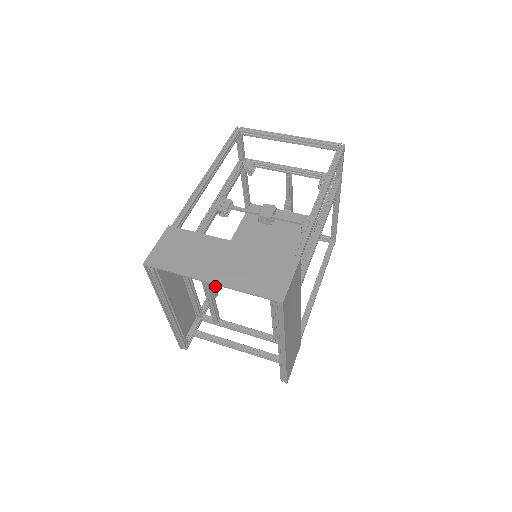
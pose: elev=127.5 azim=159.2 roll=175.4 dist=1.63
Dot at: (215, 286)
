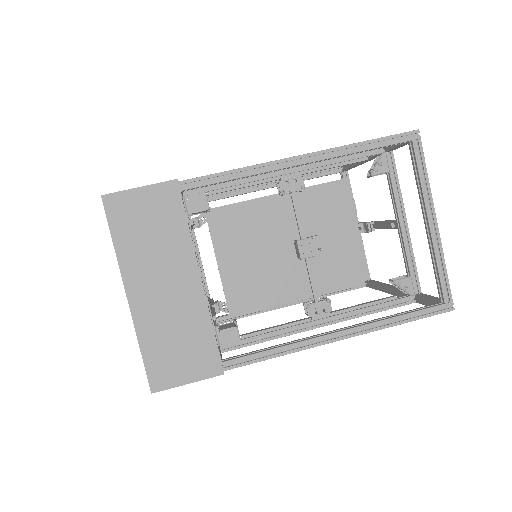
Dot at: occluded
